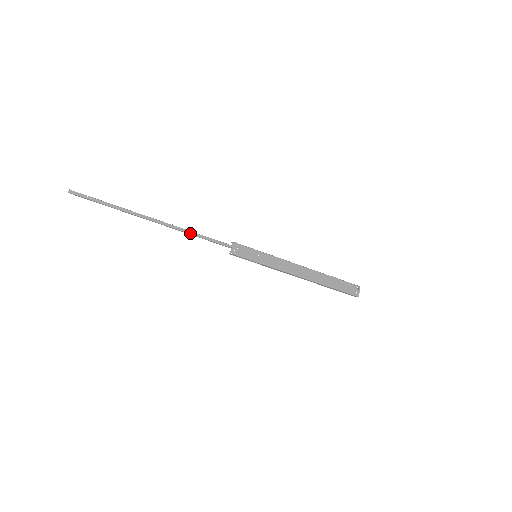
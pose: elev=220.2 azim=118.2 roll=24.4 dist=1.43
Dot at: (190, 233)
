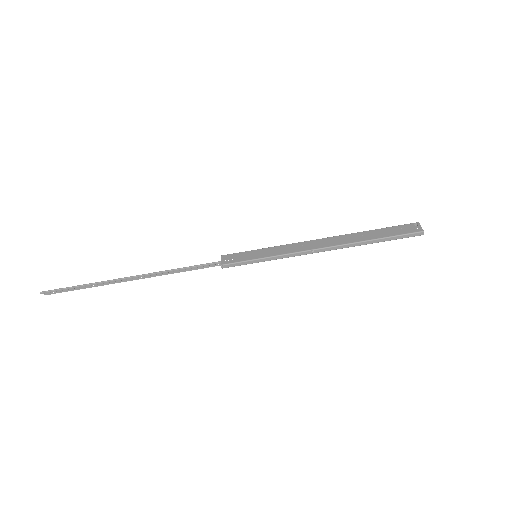
Dot at: (169, 270)
